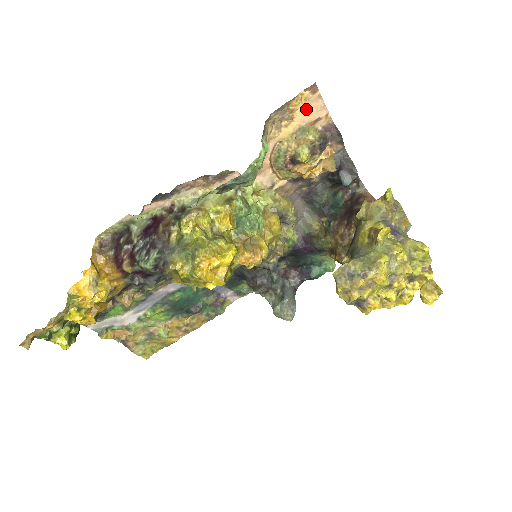
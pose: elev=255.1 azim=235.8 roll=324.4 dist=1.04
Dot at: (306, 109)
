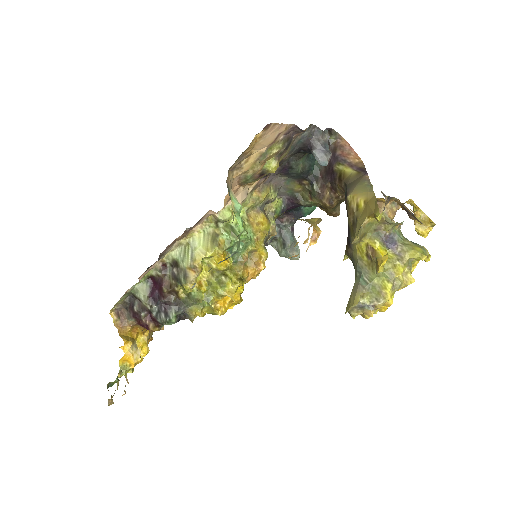
Dot at: (263, 141)
